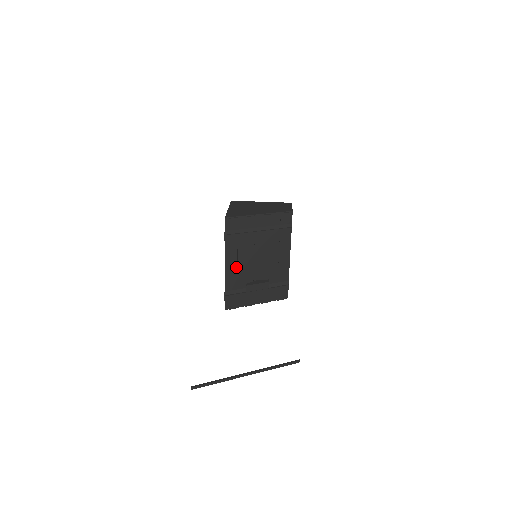
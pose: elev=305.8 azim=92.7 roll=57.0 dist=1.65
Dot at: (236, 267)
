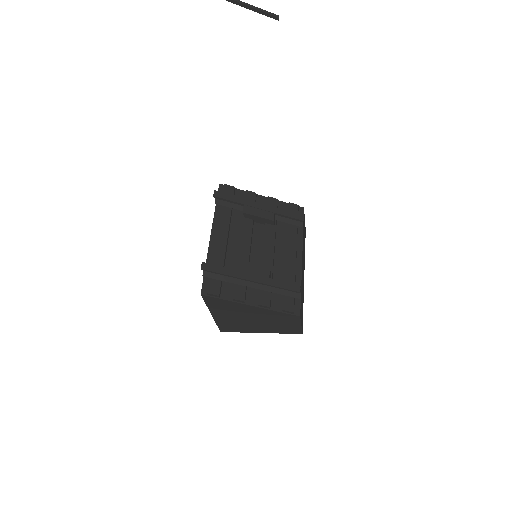
Dot at: (226, 239)
